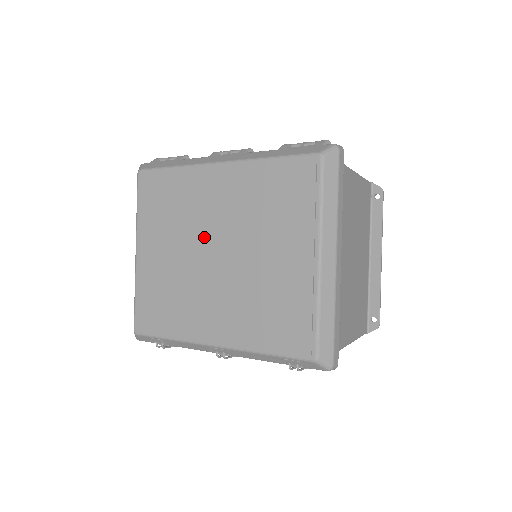
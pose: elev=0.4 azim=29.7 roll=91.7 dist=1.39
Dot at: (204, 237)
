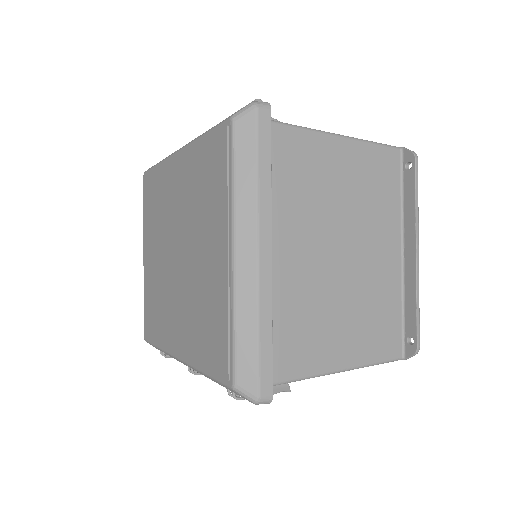
Dot at: (170, 236)
